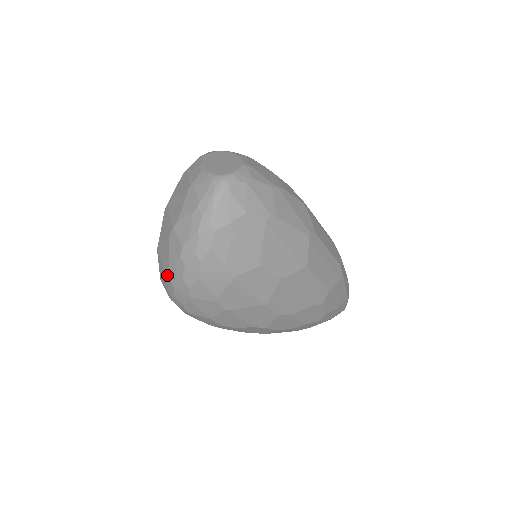
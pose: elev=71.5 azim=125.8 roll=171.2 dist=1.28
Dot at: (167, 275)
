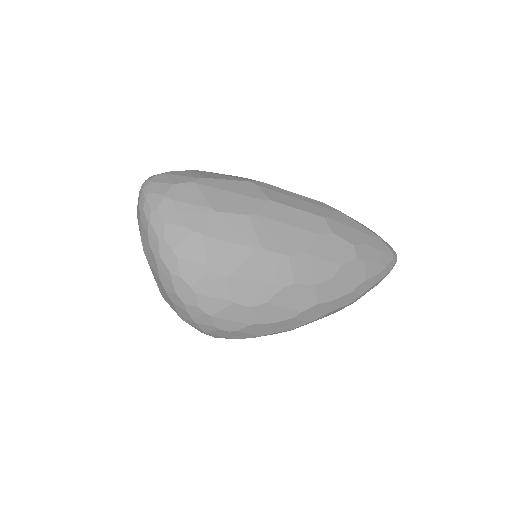
Dot at: (166, 291)
